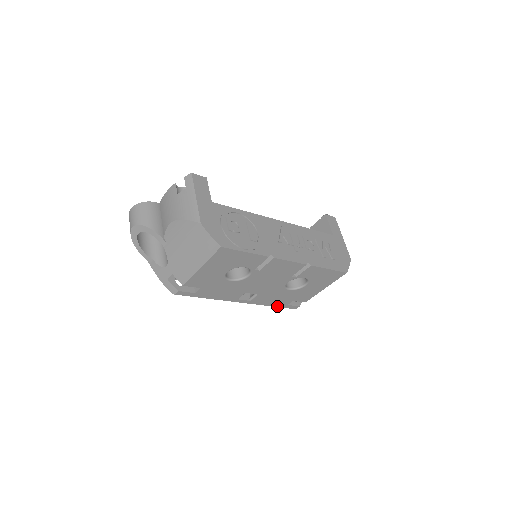
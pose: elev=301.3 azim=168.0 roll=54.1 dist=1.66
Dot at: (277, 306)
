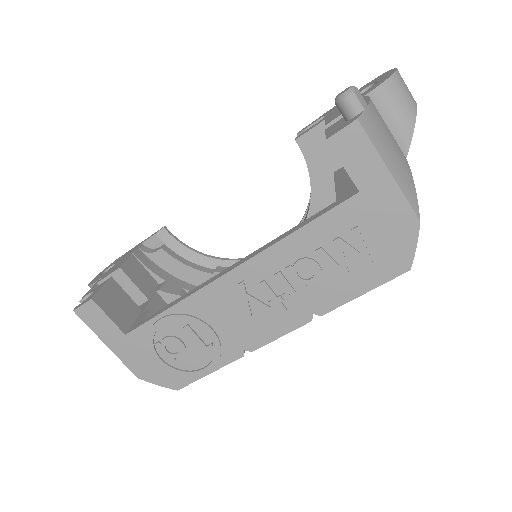
Dot at: occluded
